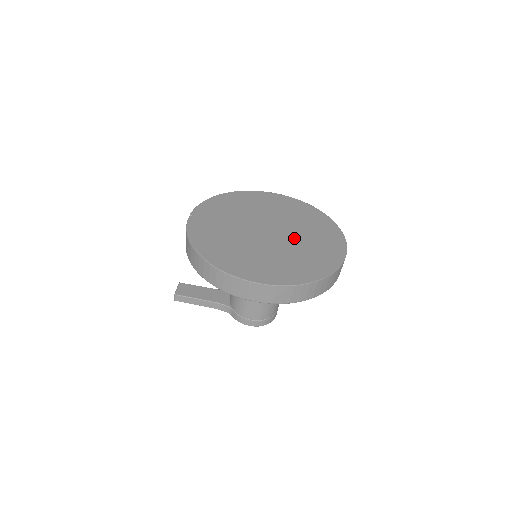
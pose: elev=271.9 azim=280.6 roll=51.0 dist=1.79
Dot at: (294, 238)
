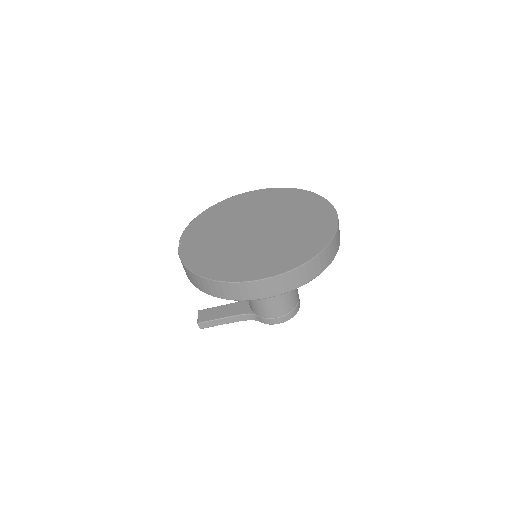
Dot at: (283, 224)
